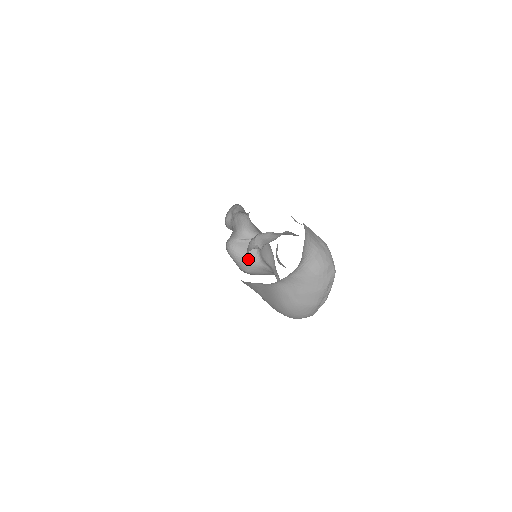
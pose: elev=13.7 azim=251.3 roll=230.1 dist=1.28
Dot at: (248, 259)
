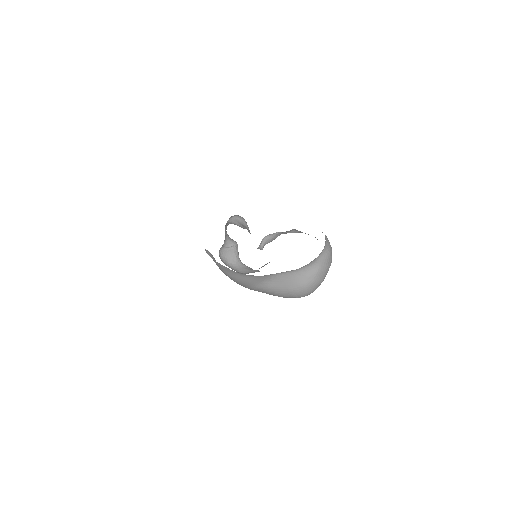
Dot at: (234, 263)
